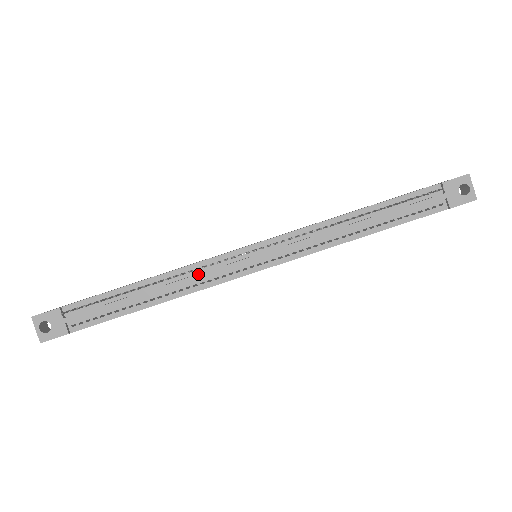
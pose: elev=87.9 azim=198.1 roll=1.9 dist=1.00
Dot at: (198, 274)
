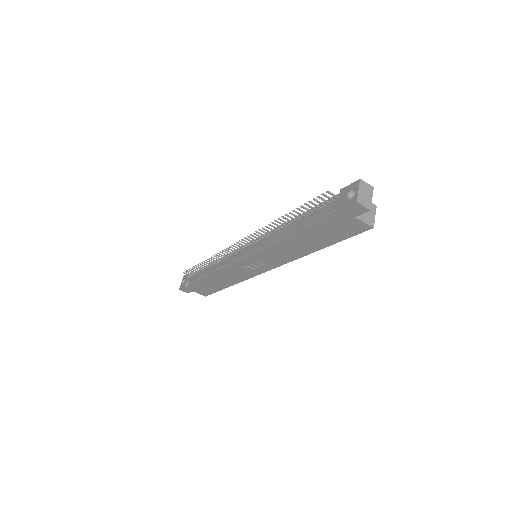
Dot at: (224, 259)
